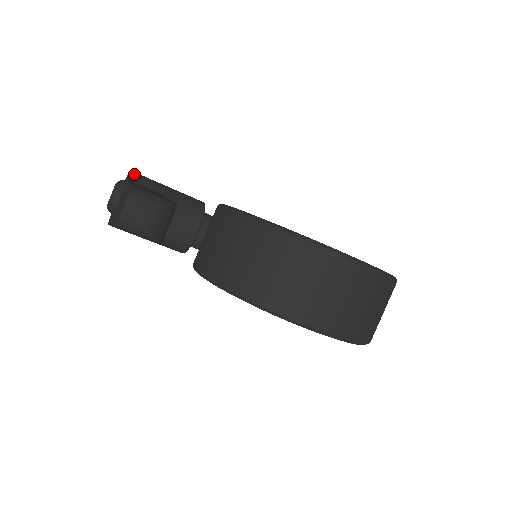
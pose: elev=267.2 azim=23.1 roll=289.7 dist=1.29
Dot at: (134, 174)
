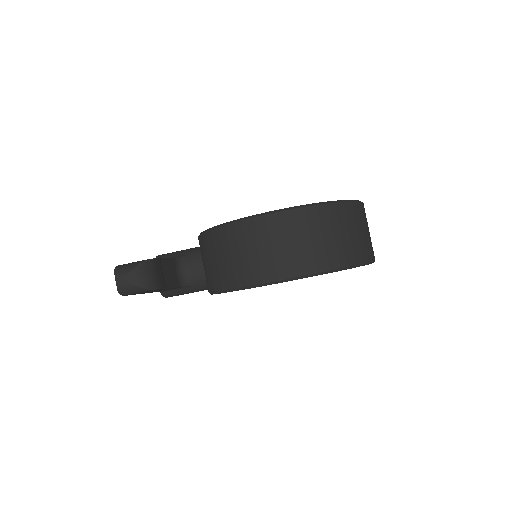
Dot at: (159, 256)
